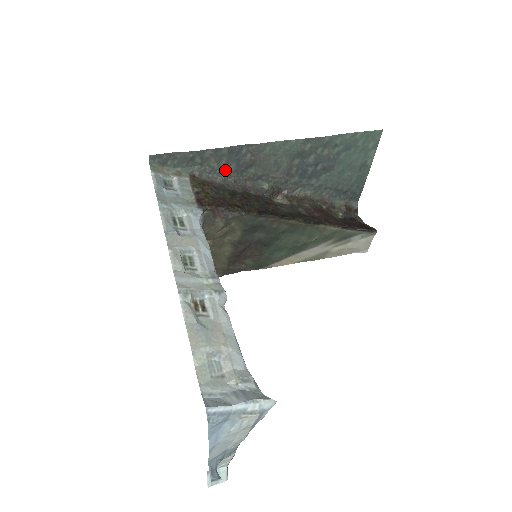
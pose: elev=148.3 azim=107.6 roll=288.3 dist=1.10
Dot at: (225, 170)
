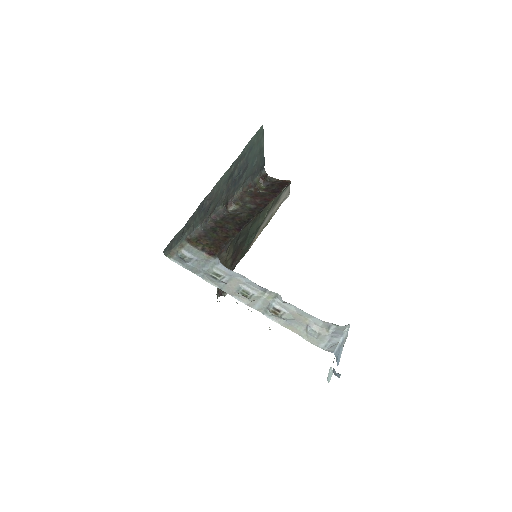
Dot at: (199, 220)
